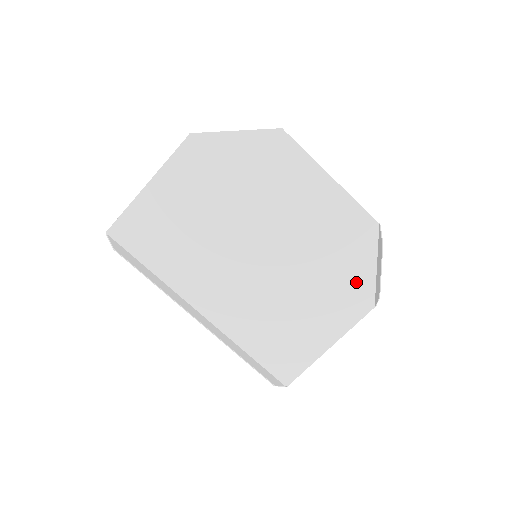
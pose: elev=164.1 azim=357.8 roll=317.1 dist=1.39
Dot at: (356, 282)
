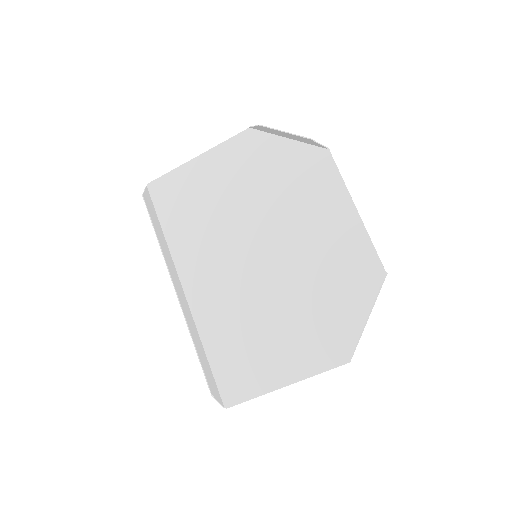
Dot at: (340, 325)
